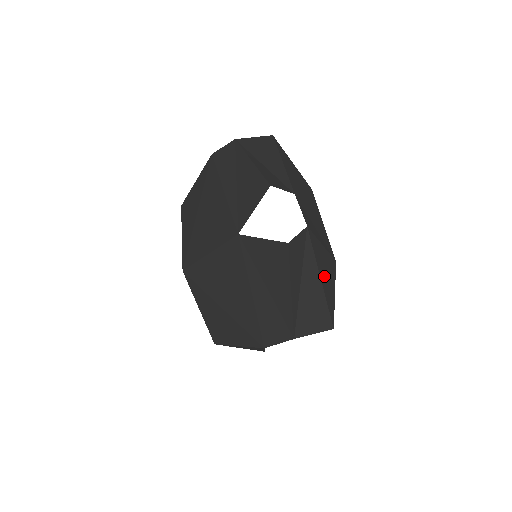
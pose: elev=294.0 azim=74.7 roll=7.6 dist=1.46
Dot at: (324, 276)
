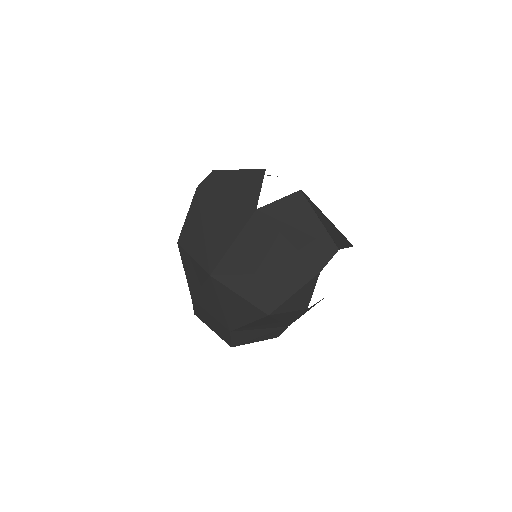
Dot at: occluded
